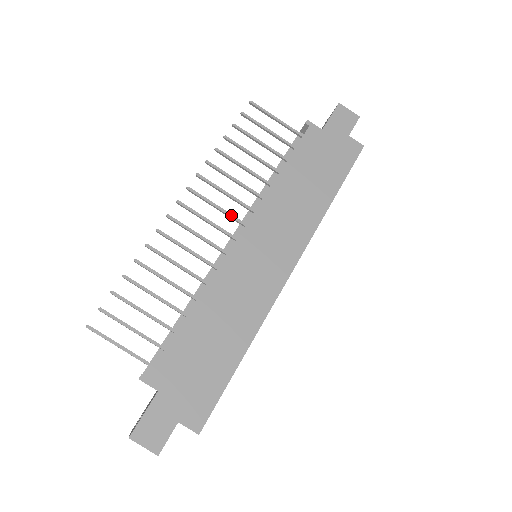
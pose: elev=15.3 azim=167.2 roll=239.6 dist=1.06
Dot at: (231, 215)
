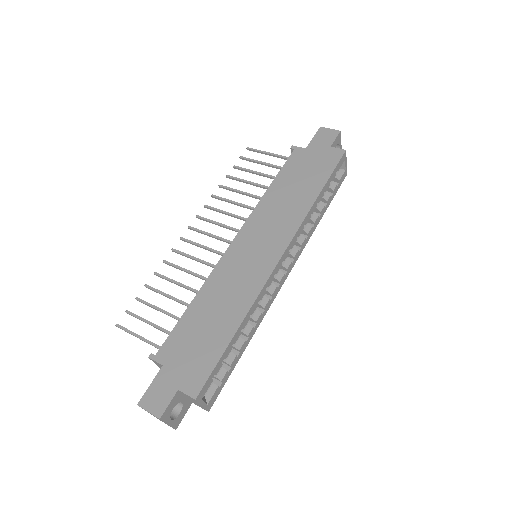
Dot at: (231, 227)
